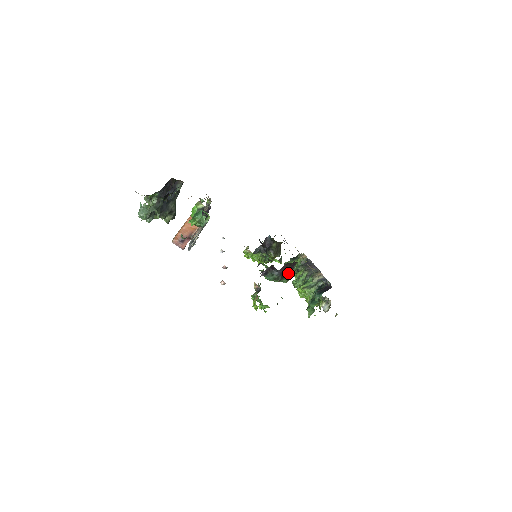
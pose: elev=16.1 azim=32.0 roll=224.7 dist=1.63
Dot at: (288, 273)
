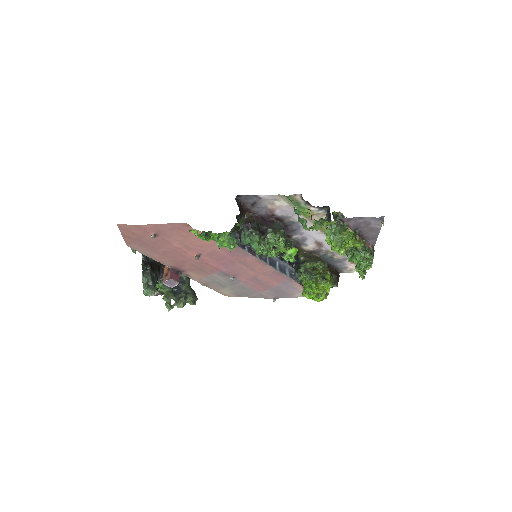
Dot at: (266, 228)
